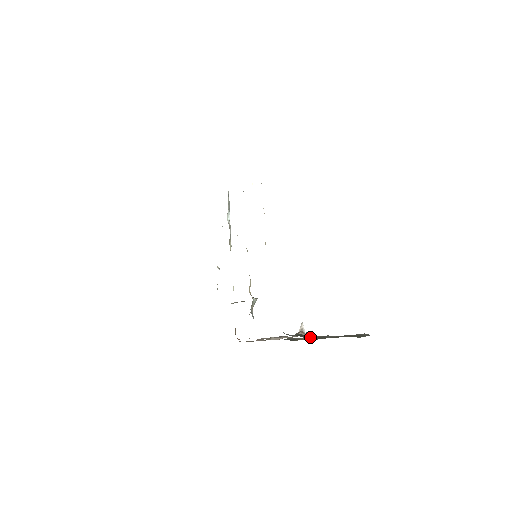
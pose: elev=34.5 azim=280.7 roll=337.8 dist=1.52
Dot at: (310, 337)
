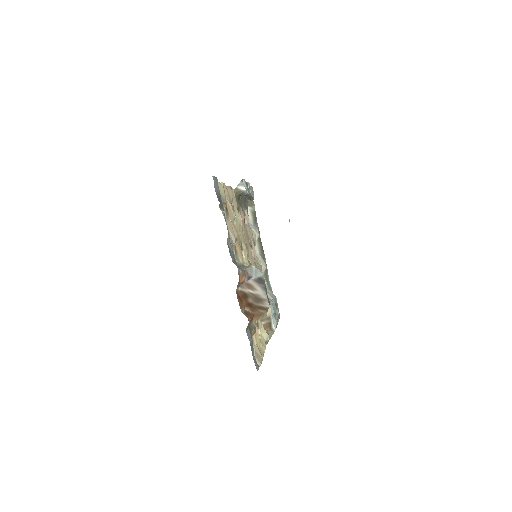
Dot at: occluded
